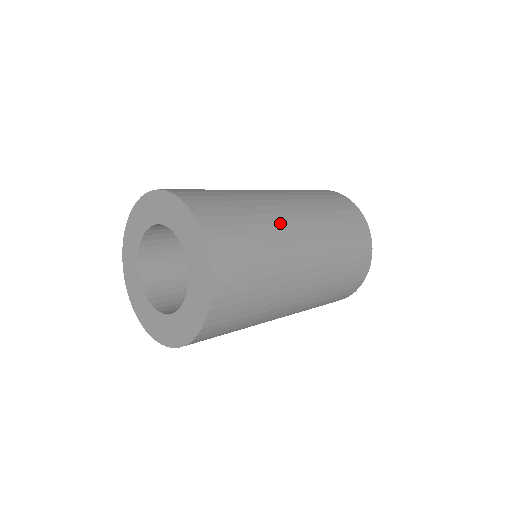
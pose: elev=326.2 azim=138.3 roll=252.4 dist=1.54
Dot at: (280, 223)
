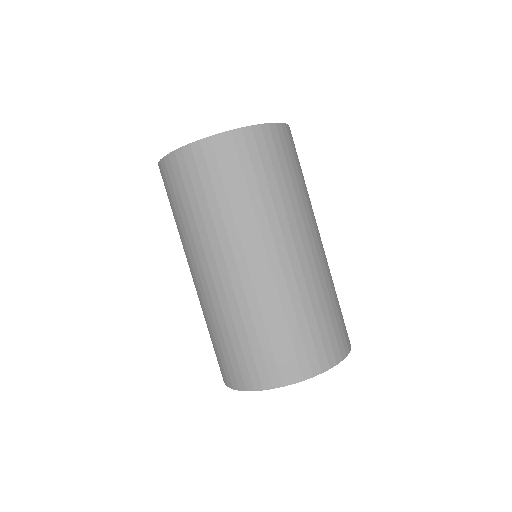
Dot at: occluded
